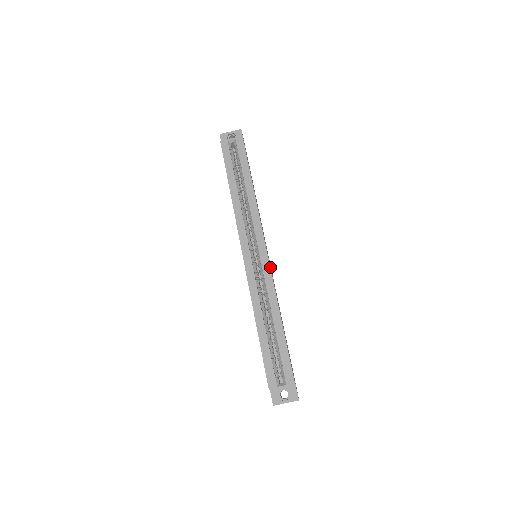
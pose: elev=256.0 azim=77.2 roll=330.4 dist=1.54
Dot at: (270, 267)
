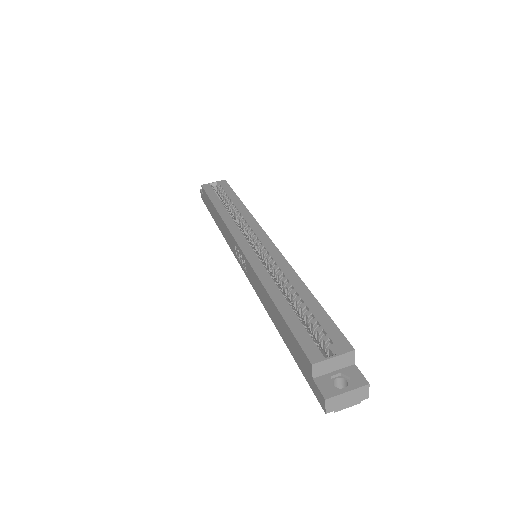
Dot at: (277, 251)
